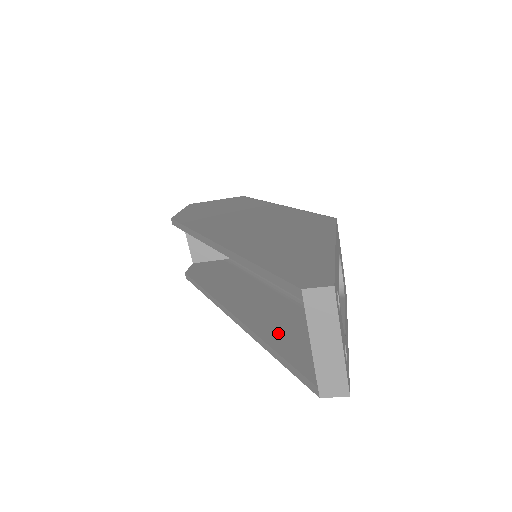
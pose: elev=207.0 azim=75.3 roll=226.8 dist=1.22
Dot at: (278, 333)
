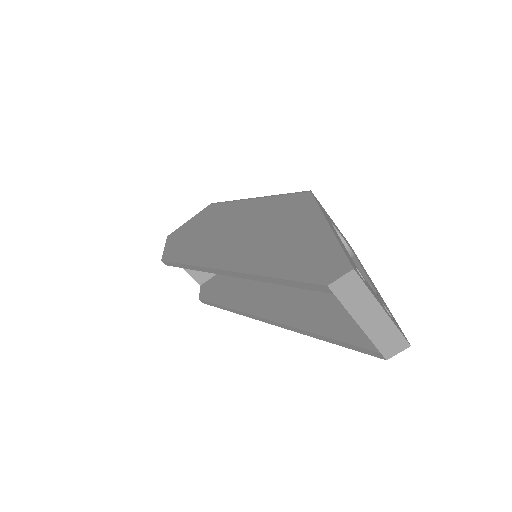
Dot at: (317, 318)
